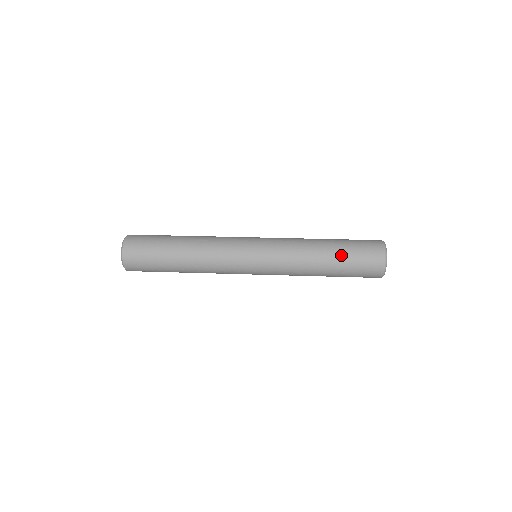
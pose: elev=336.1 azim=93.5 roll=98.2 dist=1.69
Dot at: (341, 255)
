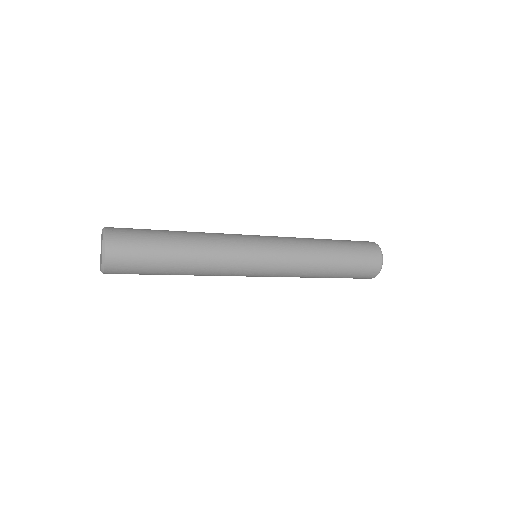
Dot at: (345, 255)
